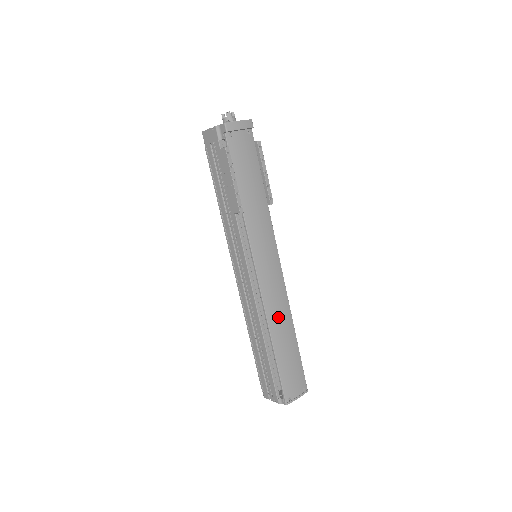
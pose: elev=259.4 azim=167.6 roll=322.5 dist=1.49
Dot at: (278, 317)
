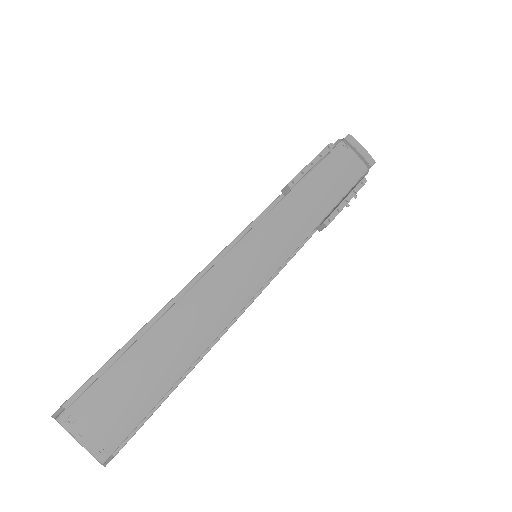
Dot at: (202, 309)
